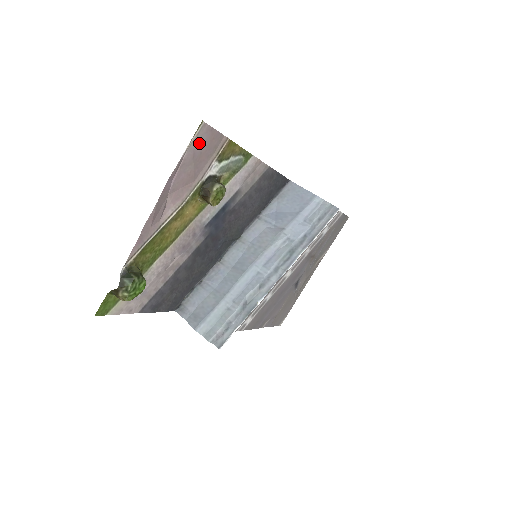
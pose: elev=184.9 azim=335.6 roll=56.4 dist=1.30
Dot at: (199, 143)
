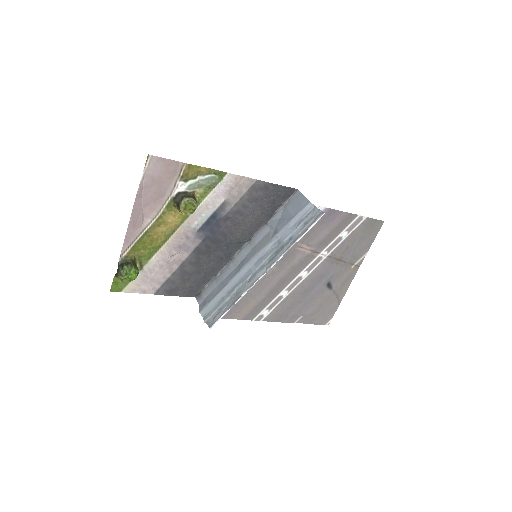
Dot at: (154, 170)
